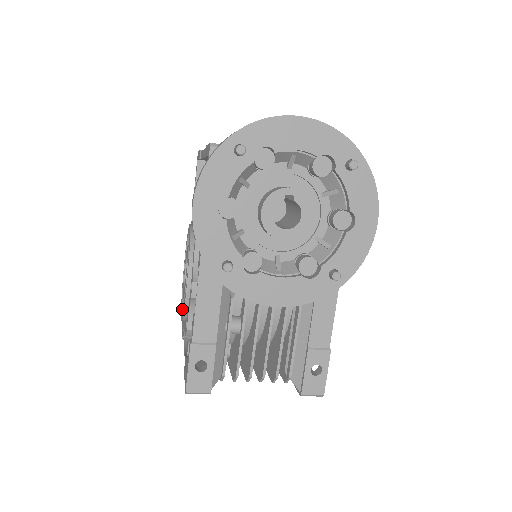
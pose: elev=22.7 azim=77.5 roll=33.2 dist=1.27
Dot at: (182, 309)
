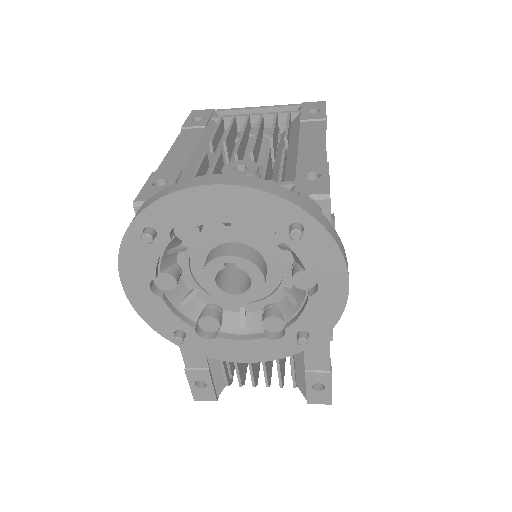
Dot at: occluded
